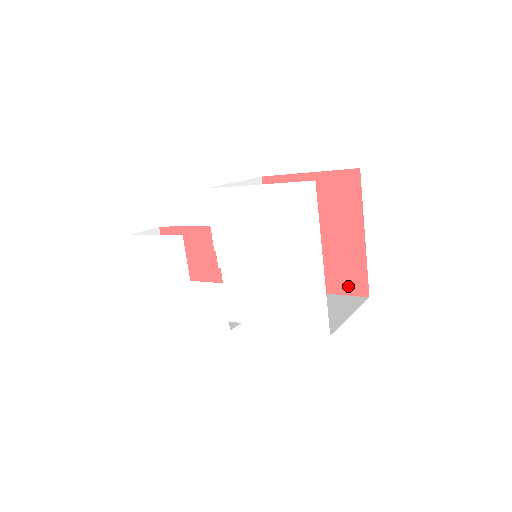
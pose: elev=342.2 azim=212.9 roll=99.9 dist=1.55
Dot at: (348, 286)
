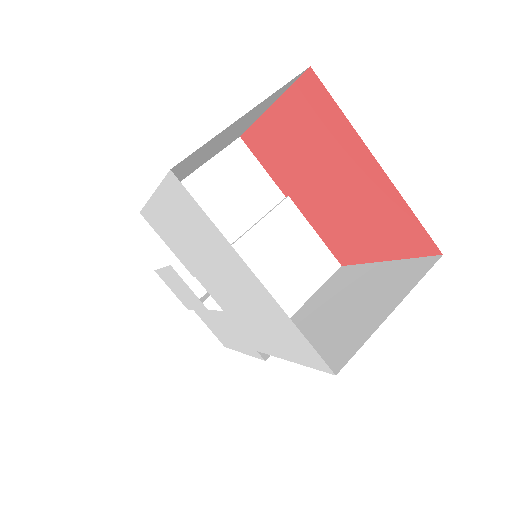
Dot at: (407, 245)
